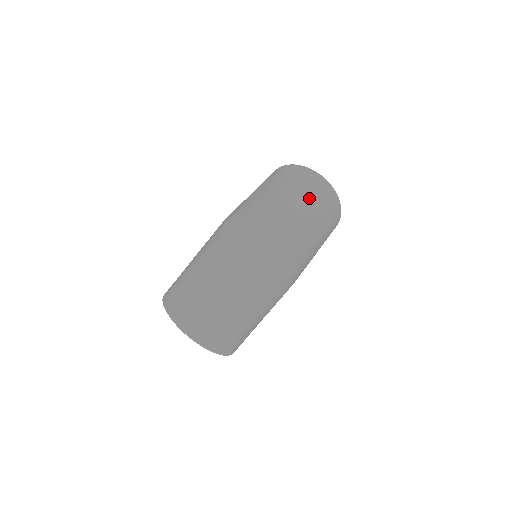
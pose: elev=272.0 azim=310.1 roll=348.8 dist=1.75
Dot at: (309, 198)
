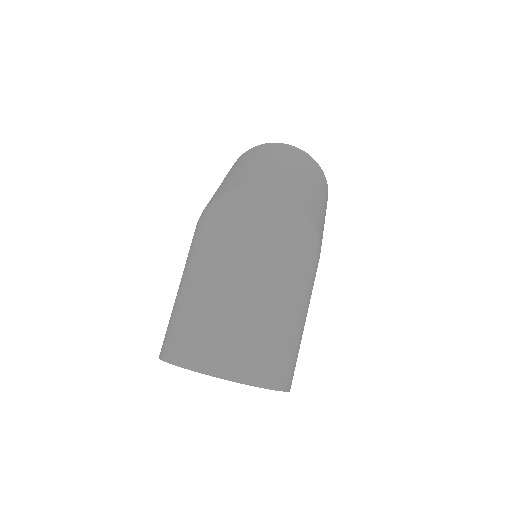
Dot at: (284, 160)
